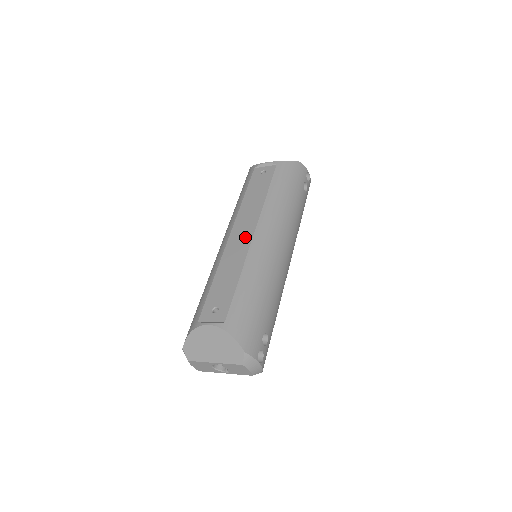
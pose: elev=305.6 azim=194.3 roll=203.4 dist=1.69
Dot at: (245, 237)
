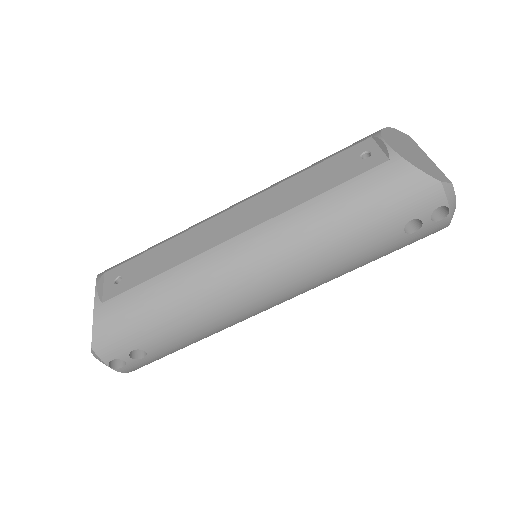
Dot at: (228, 230)
